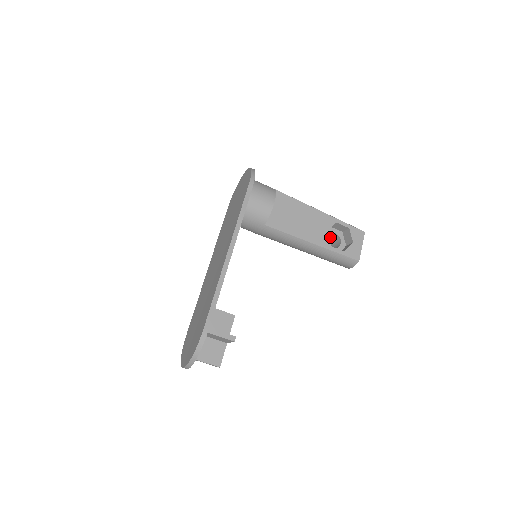
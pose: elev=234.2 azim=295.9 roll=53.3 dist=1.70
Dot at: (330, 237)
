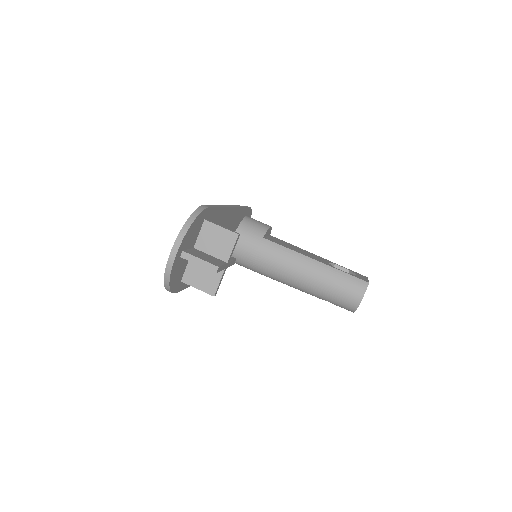
Dot at: occluded
